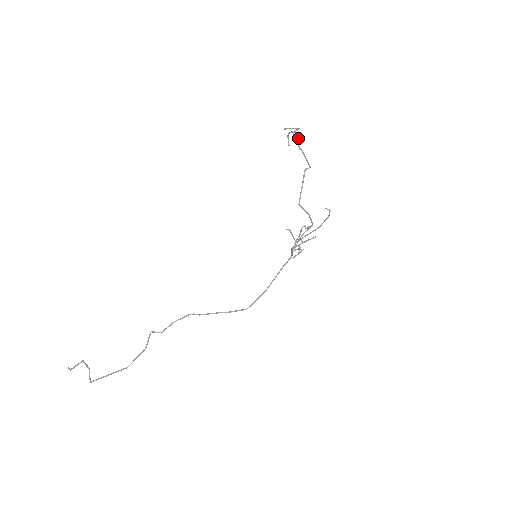
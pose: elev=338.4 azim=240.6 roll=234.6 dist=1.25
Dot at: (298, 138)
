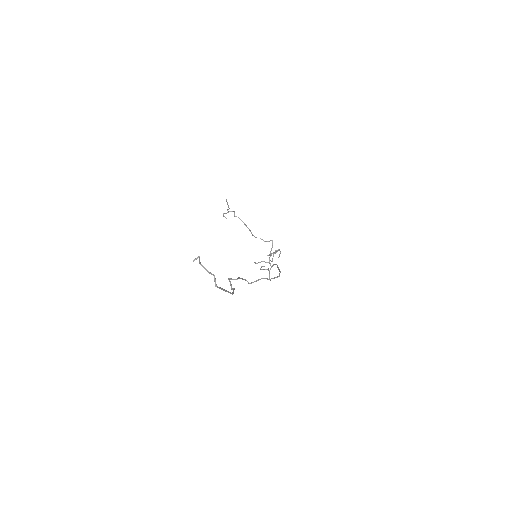
Dot at: (232, 211)
